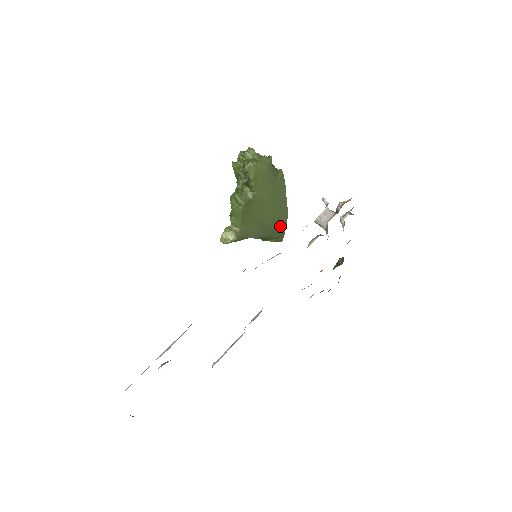
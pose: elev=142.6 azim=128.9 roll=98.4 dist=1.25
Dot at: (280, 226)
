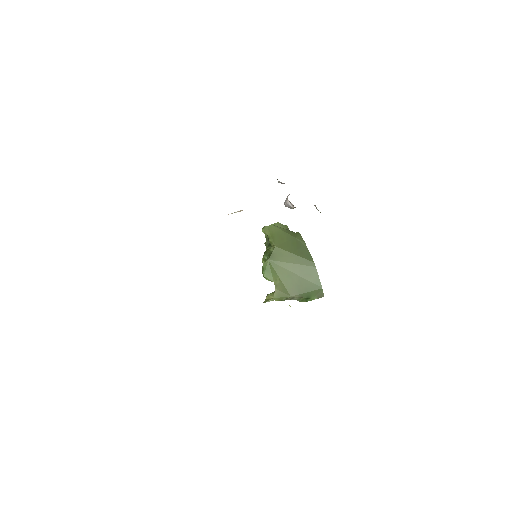
Dot at: (313, 277)
